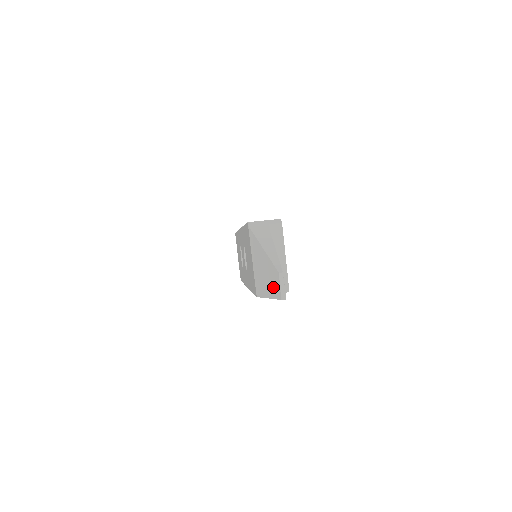
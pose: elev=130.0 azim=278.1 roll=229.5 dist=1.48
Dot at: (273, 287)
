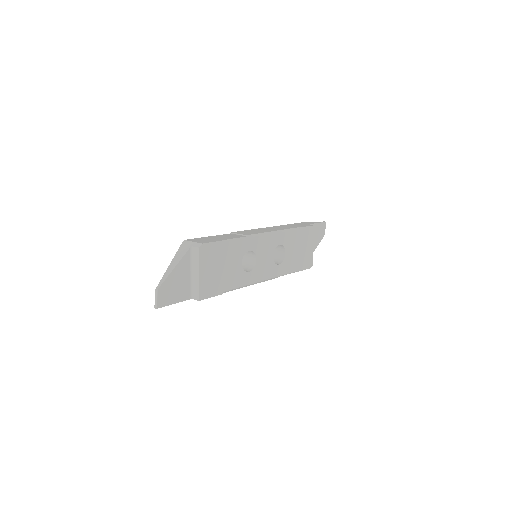
Dot at: occluded
